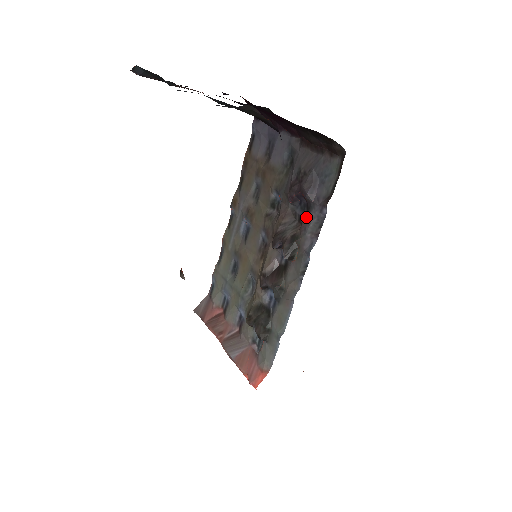
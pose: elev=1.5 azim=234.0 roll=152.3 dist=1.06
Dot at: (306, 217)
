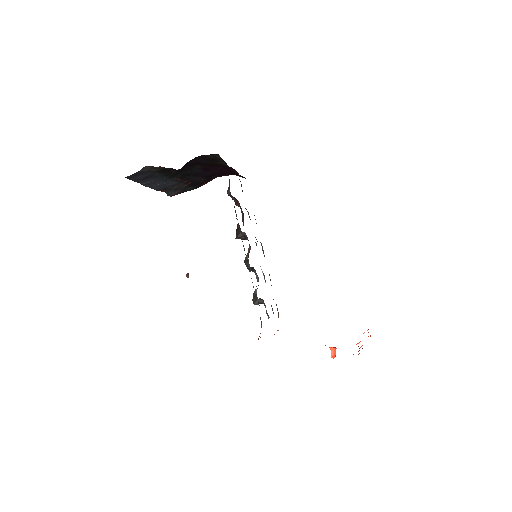
Dot at: occluded
